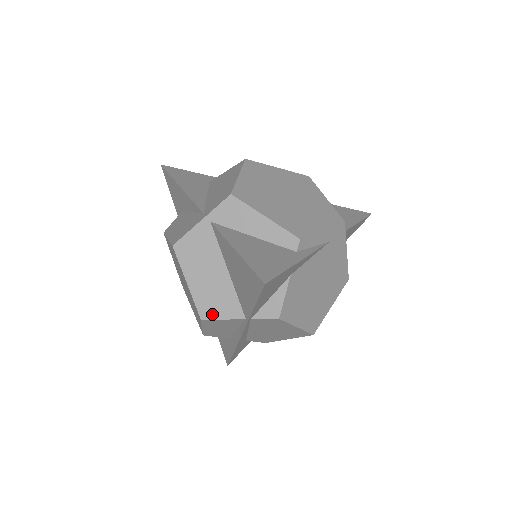
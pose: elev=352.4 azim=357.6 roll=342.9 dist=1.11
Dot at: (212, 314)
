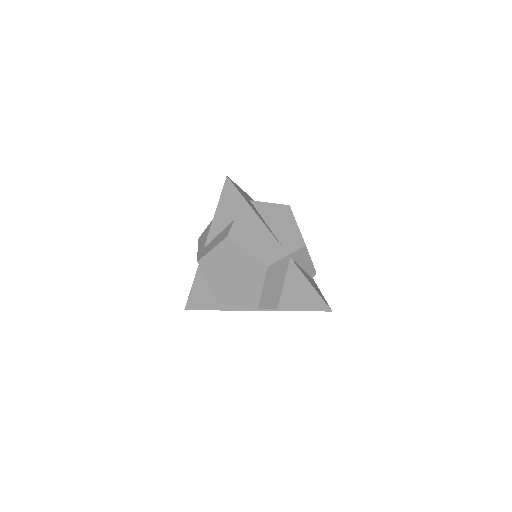
Dot at: (265, 306)
